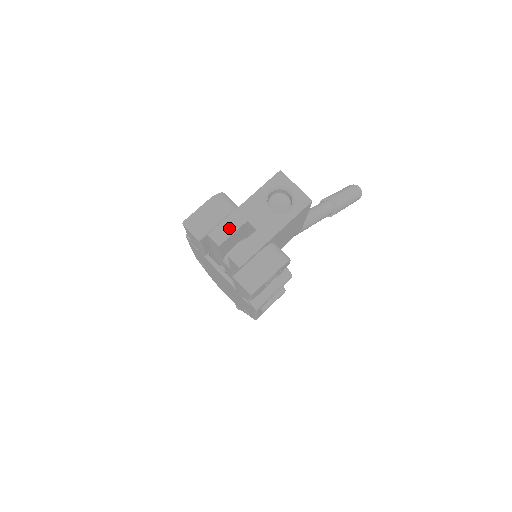
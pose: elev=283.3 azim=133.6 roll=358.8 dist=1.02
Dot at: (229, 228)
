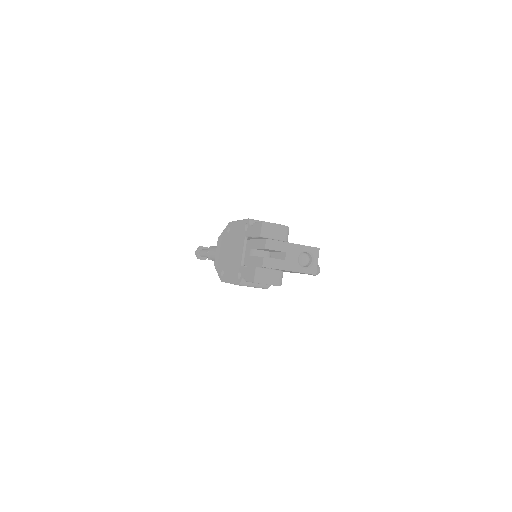
Dot at: (277, 246)
